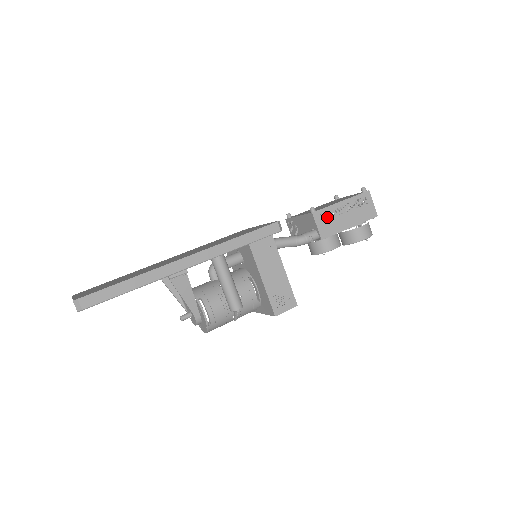
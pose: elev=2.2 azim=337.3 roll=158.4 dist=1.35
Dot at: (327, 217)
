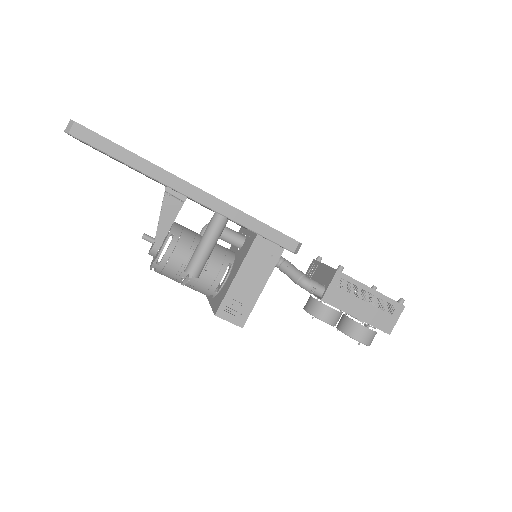
Dot at: occluded
